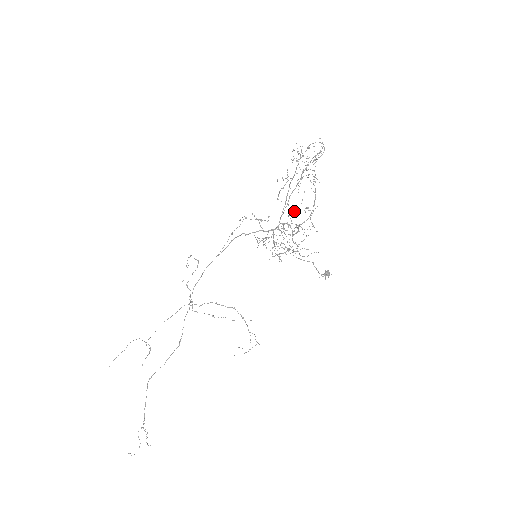
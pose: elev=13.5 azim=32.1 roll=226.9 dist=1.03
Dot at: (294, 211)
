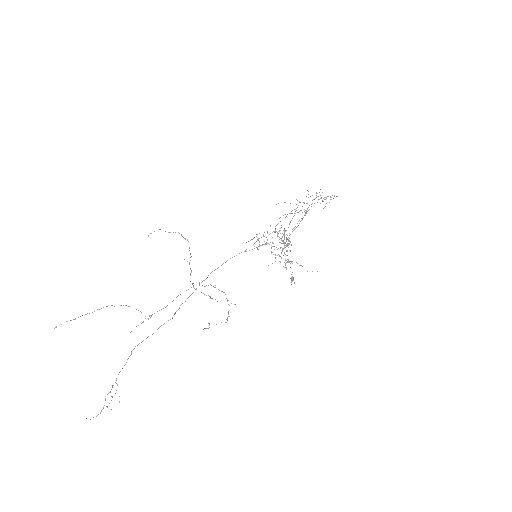
Dot at: occluded
